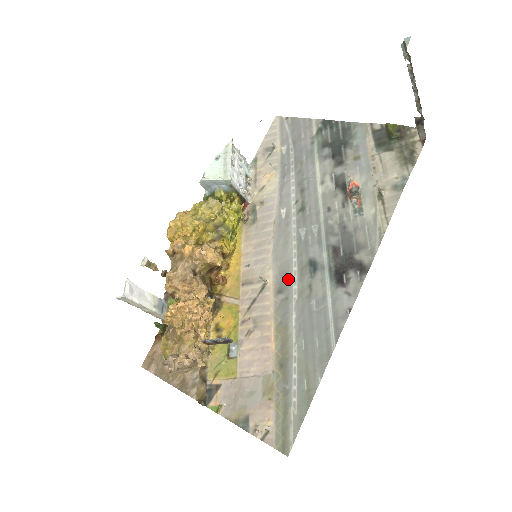
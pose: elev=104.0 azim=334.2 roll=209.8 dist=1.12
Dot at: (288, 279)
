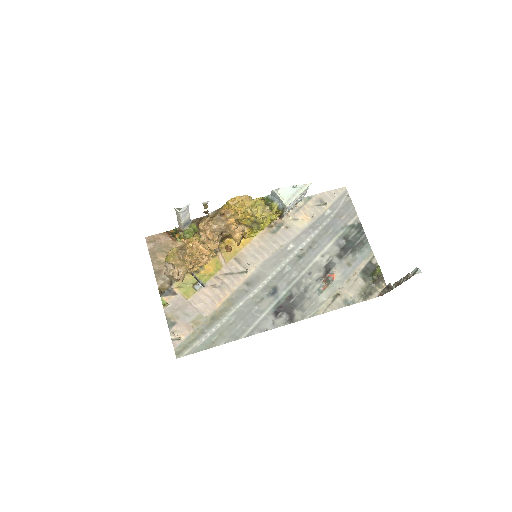
Dot at: (257, 283)
